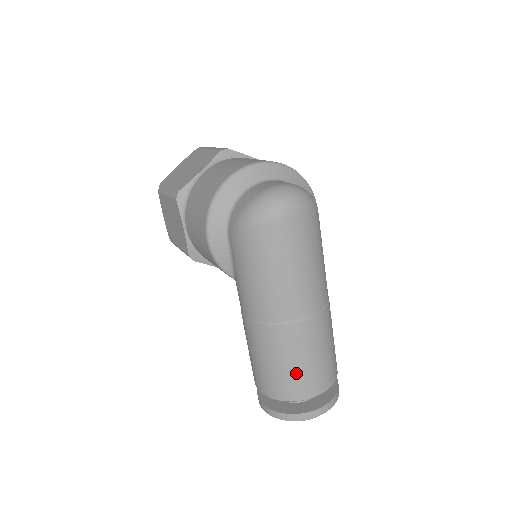
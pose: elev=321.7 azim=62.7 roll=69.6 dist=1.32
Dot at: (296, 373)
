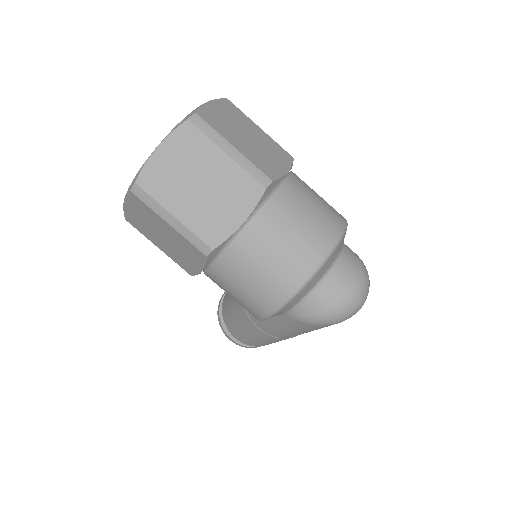
Dot at: occluded
